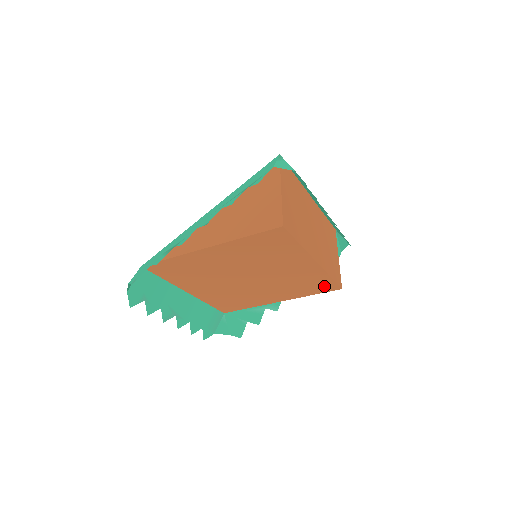
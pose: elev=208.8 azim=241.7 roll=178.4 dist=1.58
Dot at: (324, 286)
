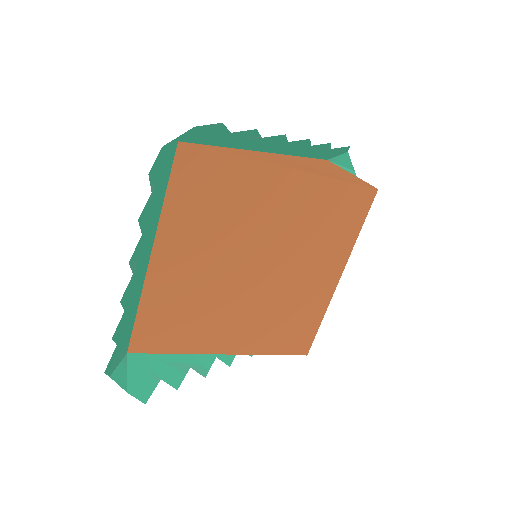
Dot at: (299, 339)
